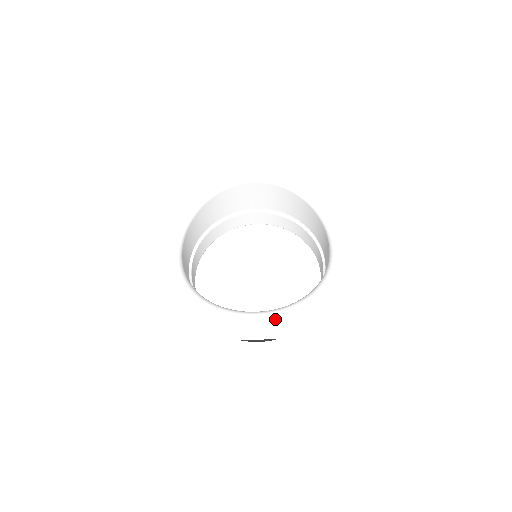
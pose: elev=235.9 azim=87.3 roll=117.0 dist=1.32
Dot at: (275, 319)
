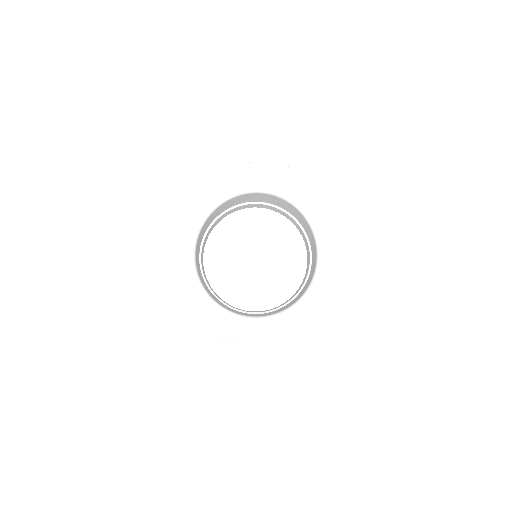
Dot at: (263, 328)
